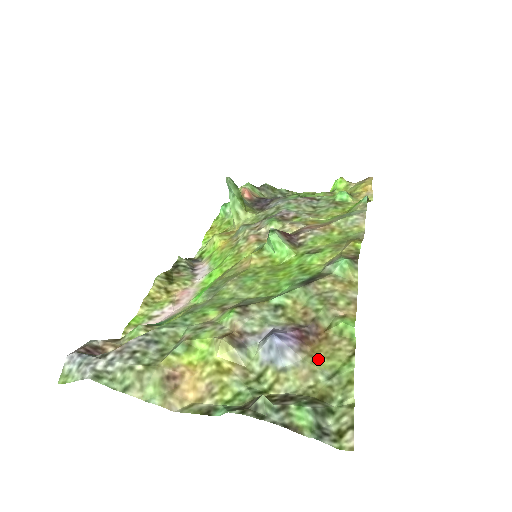
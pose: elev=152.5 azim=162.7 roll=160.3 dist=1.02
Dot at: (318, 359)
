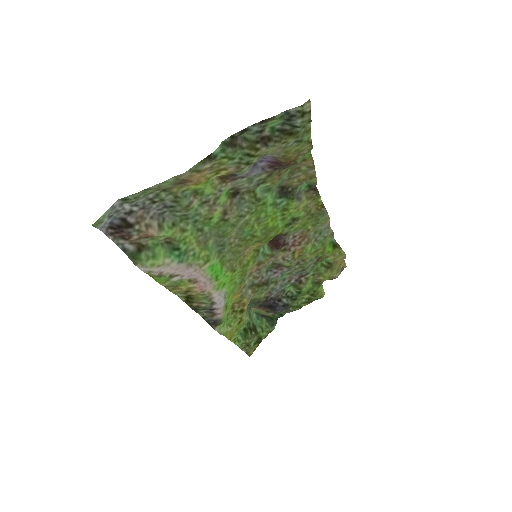
Dot at: (289, 153)
